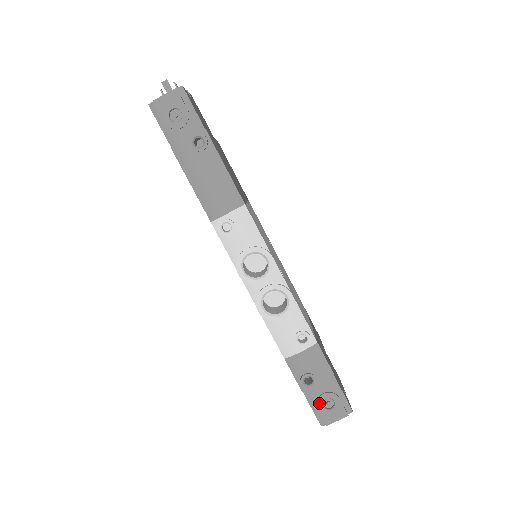
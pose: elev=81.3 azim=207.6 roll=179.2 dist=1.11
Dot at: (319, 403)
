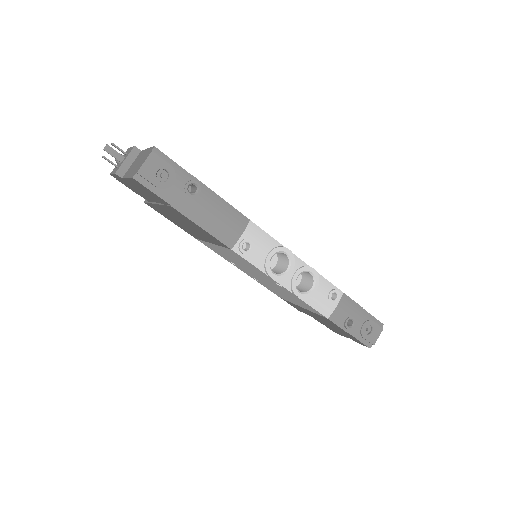
Dot at: (363, 333)
